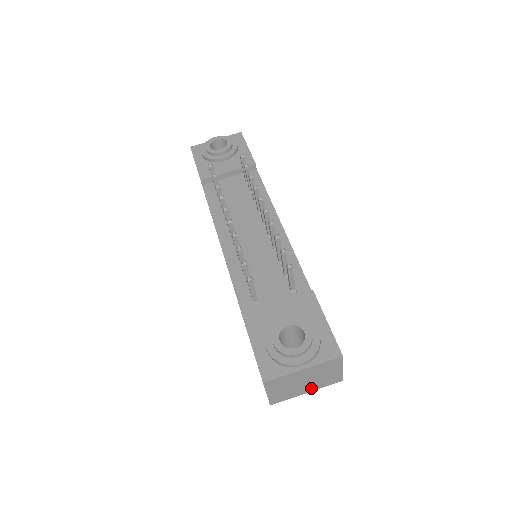
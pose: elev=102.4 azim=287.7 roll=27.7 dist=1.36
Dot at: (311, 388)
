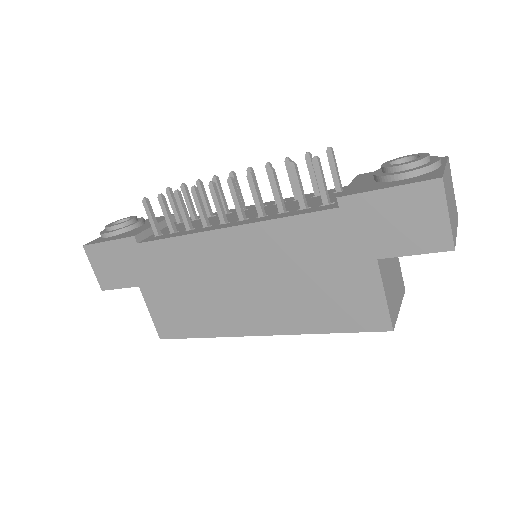
Dot at: (455, 222)
